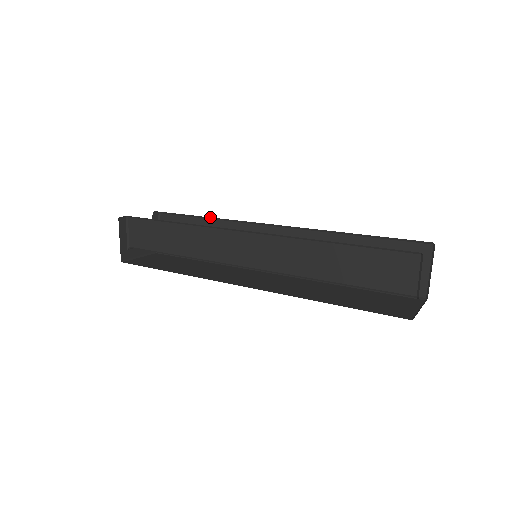
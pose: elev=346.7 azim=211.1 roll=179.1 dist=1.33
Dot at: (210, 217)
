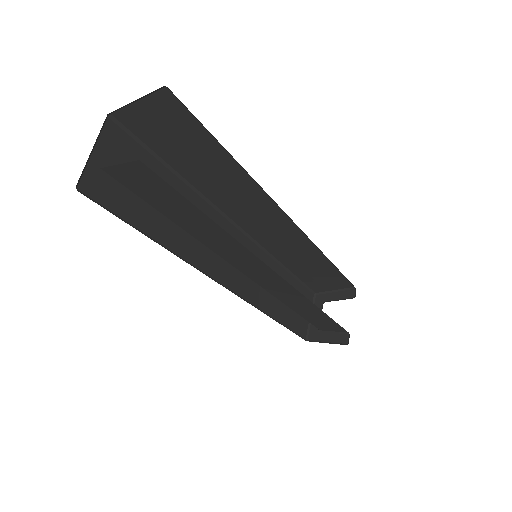
Dot at: occluded
